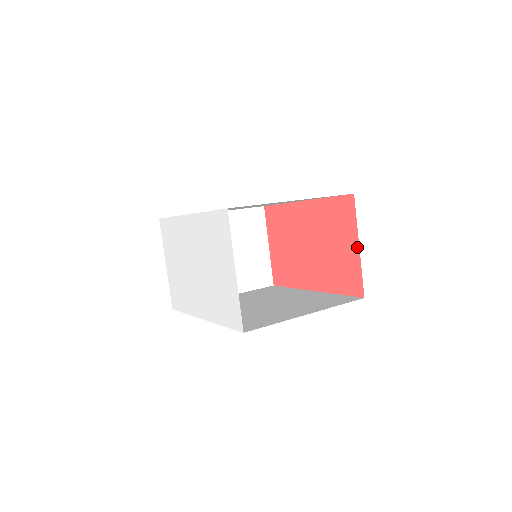
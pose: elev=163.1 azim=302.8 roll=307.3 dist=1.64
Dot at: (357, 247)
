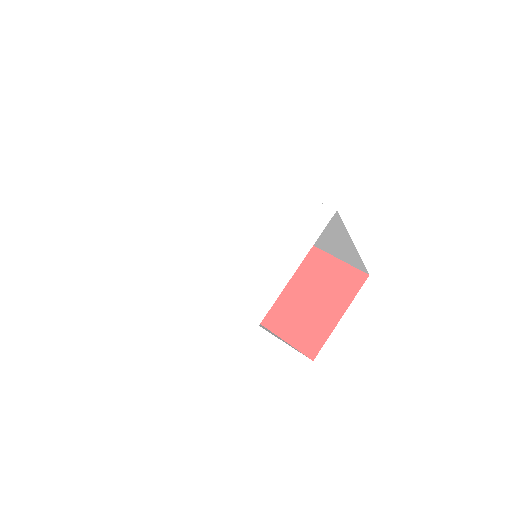
Dot at: (339, 316)
